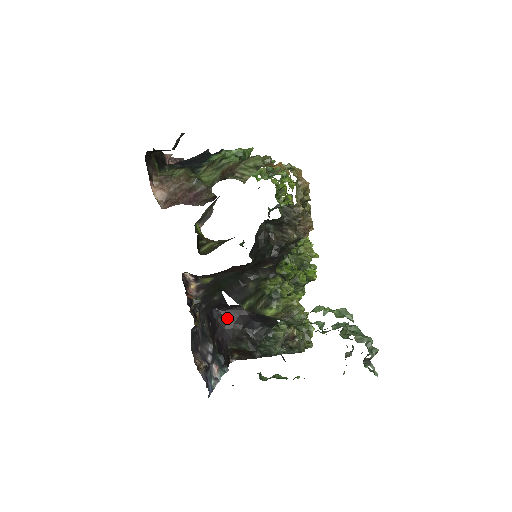
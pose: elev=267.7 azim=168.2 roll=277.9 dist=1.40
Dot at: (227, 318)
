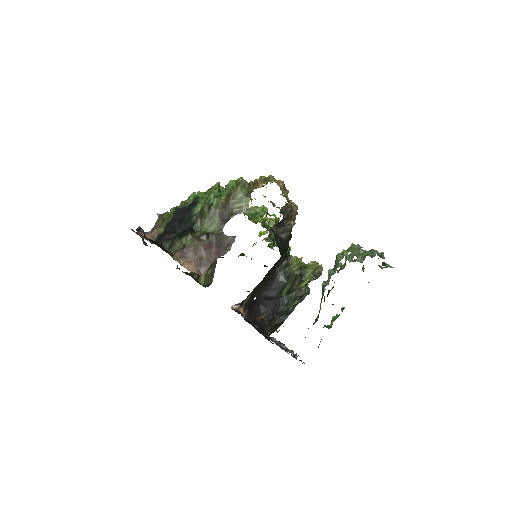
Dot at: (255, 314)
